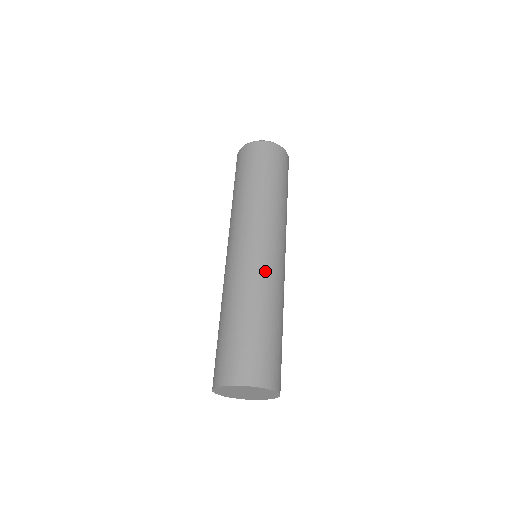
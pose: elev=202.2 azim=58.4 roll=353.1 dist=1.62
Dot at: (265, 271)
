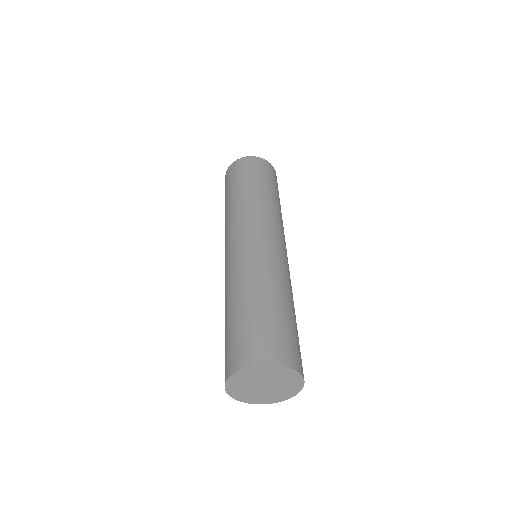
Dot at: (286, 267)
